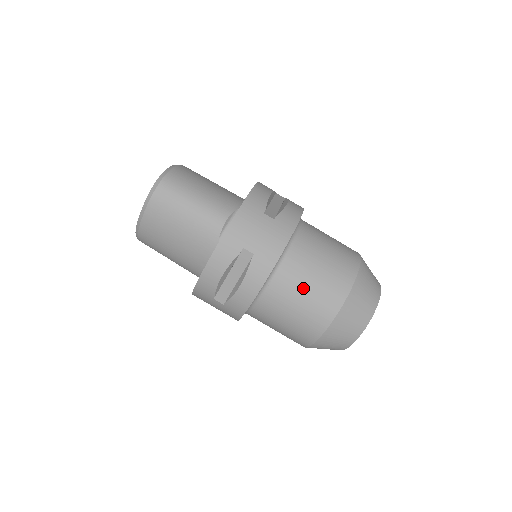
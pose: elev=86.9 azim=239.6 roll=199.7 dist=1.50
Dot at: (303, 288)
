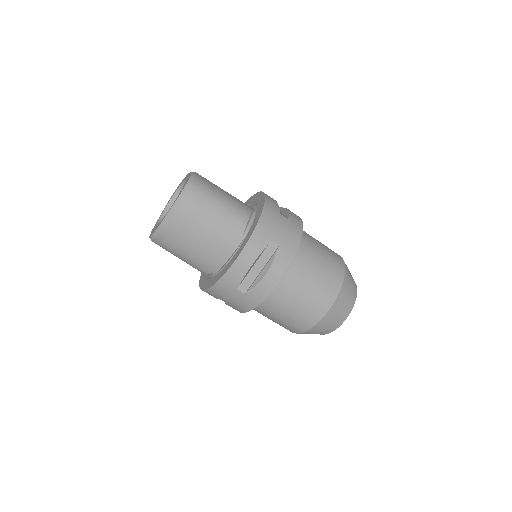
Dot at: (312, 276)
